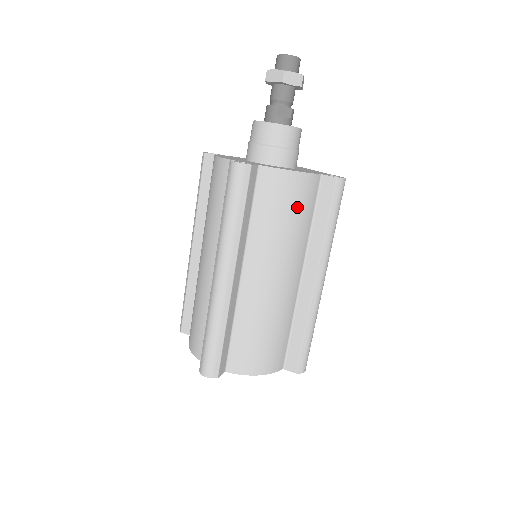
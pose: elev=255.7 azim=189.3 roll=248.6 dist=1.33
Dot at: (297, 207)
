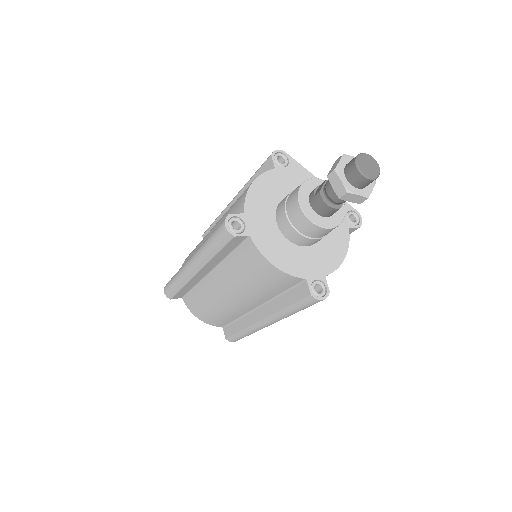
Dot at: occluded
